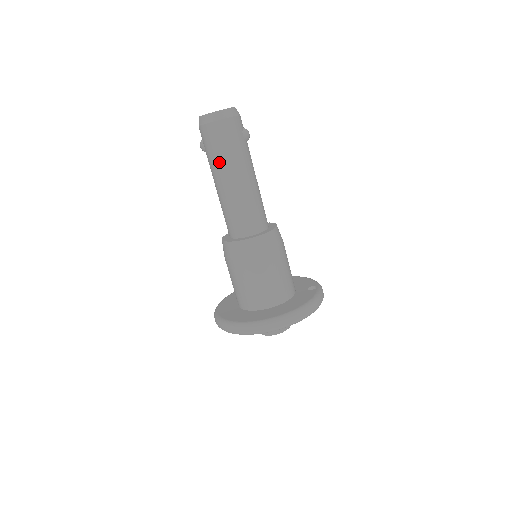
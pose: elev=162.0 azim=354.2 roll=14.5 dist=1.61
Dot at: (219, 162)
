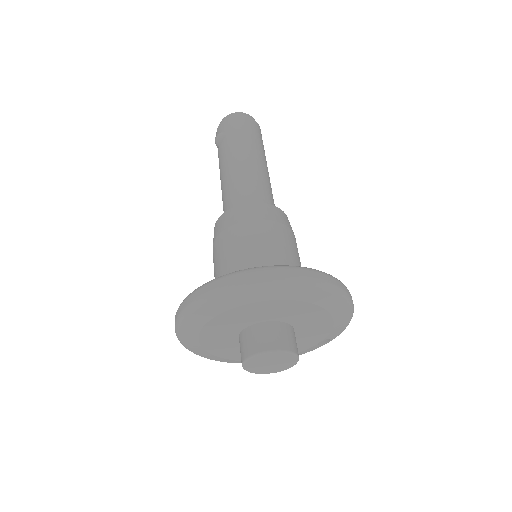
Dot at: (247, 142)
